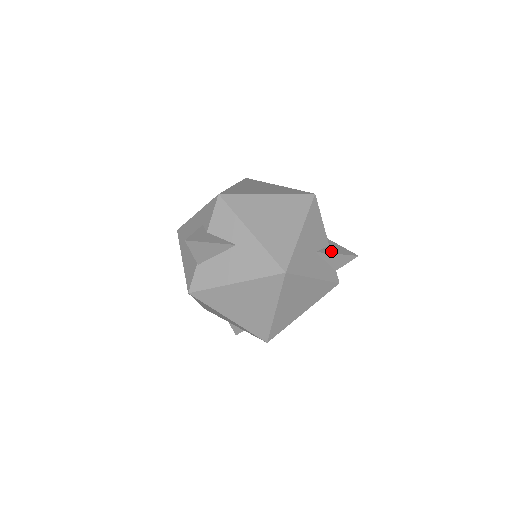
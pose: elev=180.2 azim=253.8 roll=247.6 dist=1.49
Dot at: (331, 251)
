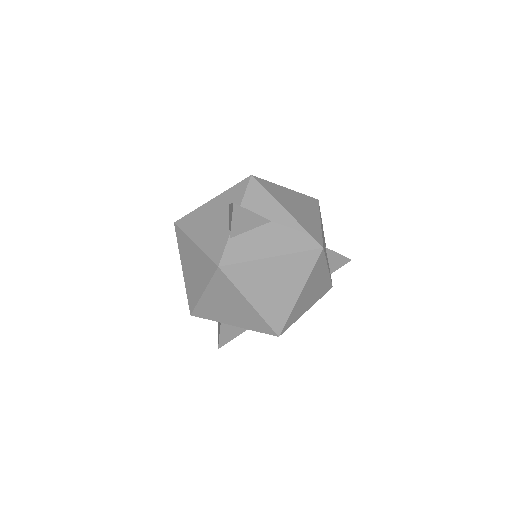
Dot at: (333, 251)
